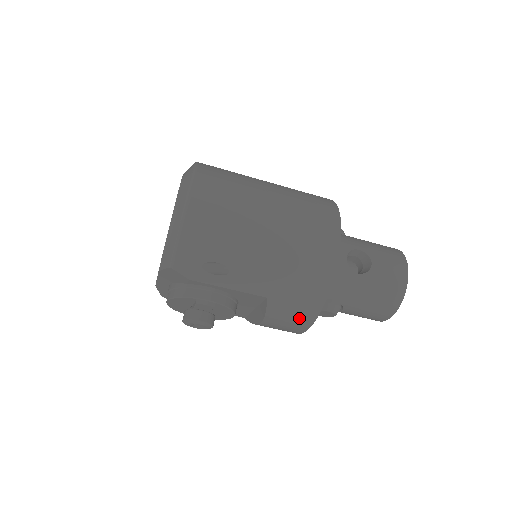
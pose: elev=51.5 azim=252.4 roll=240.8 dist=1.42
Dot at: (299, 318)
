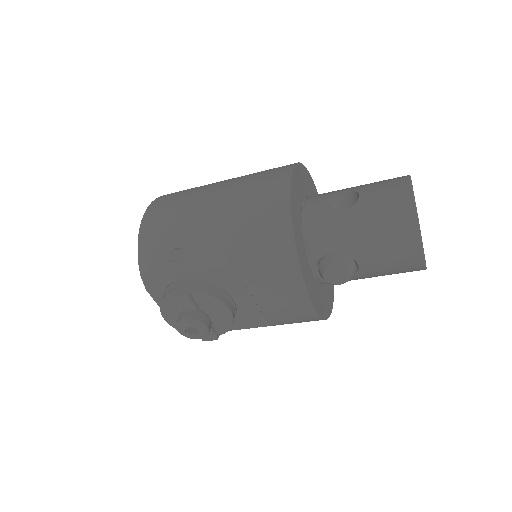
Dot at: (283, 277)
